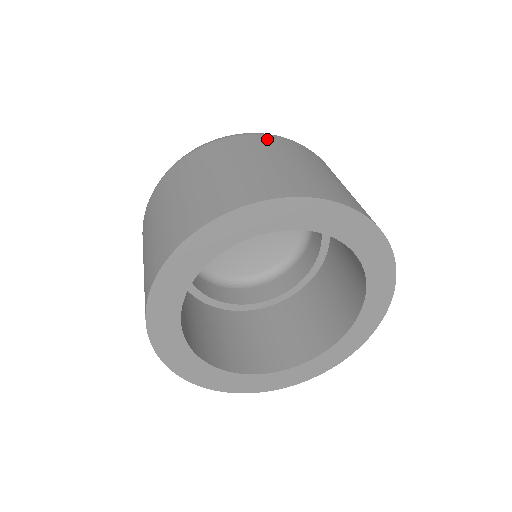
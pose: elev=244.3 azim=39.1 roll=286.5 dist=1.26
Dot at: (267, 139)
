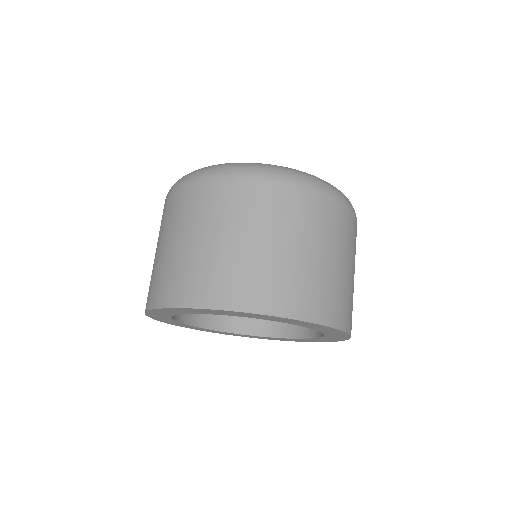
Dot at: (285, 194)
